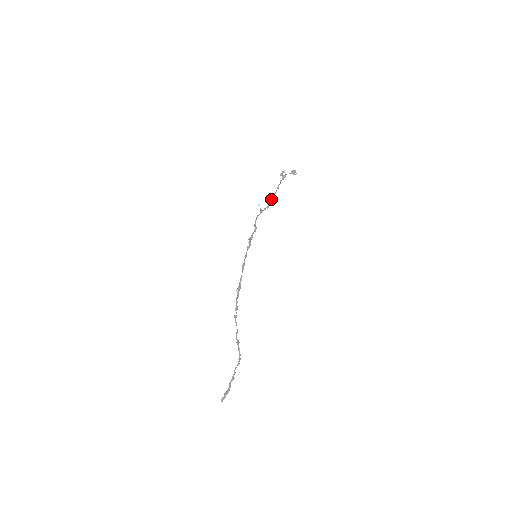
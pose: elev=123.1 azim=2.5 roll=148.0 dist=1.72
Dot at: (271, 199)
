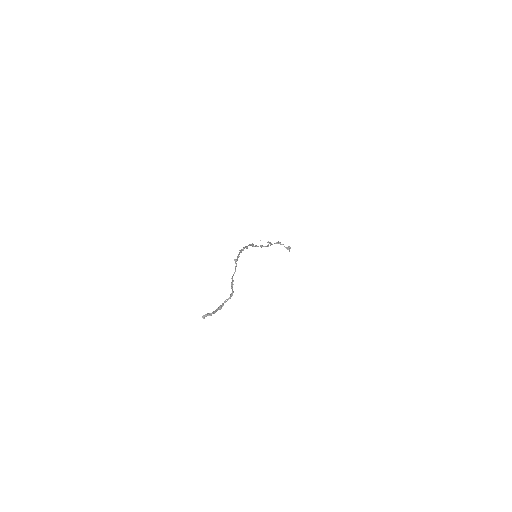
Dot at: (270, 245)
